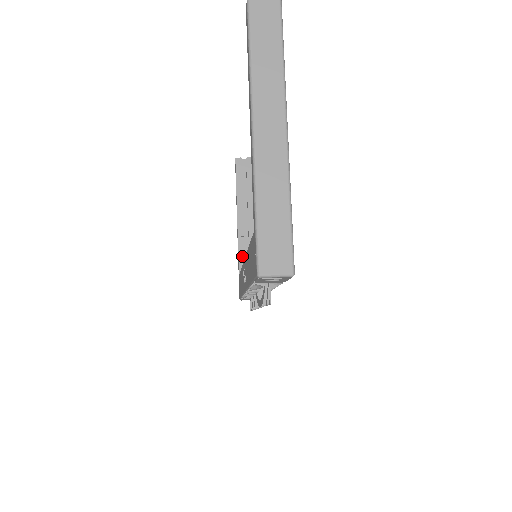
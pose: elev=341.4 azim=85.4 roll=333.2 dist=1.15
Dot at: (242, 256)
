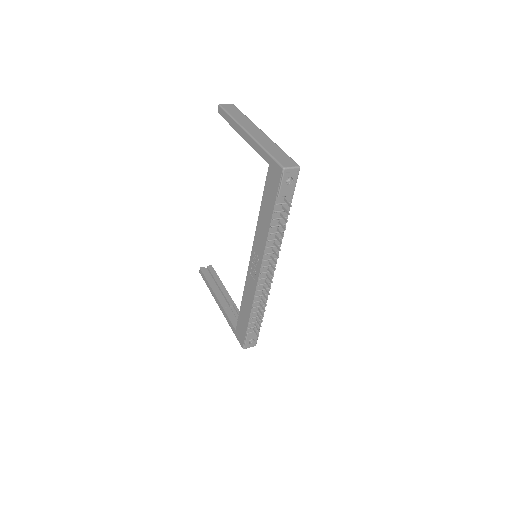
Dot at: (231, 319)
